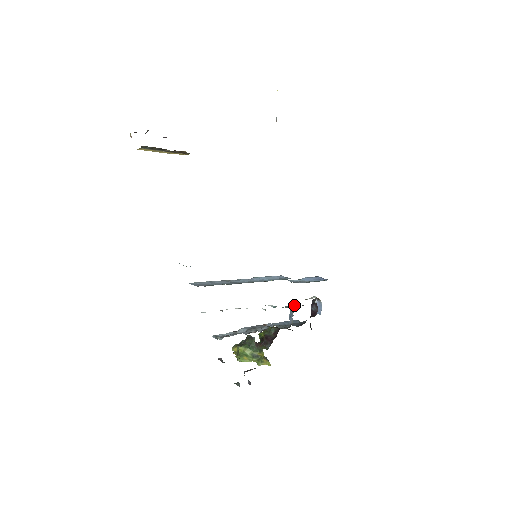
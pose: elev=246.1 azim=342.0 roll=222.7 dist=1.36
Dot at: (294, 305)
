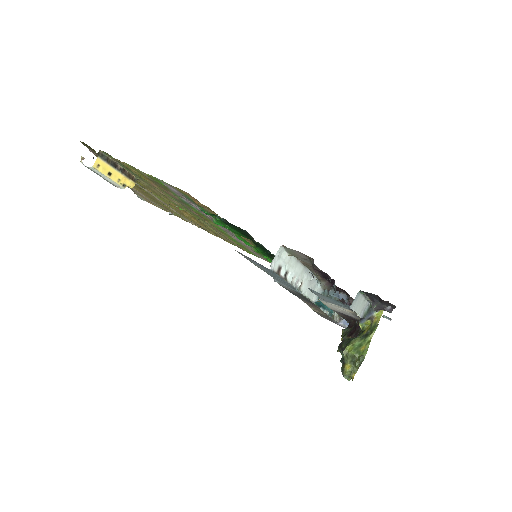
Dot at: occluded
